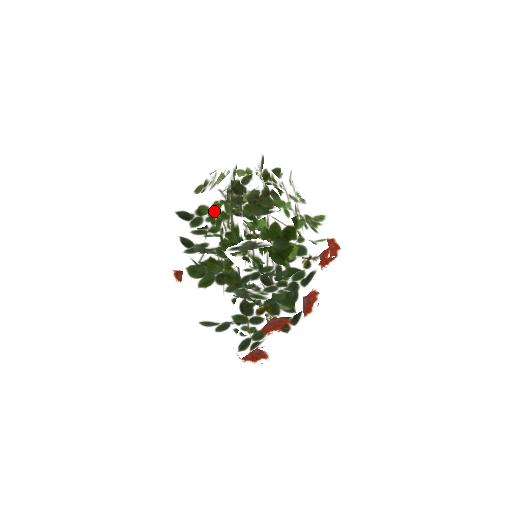
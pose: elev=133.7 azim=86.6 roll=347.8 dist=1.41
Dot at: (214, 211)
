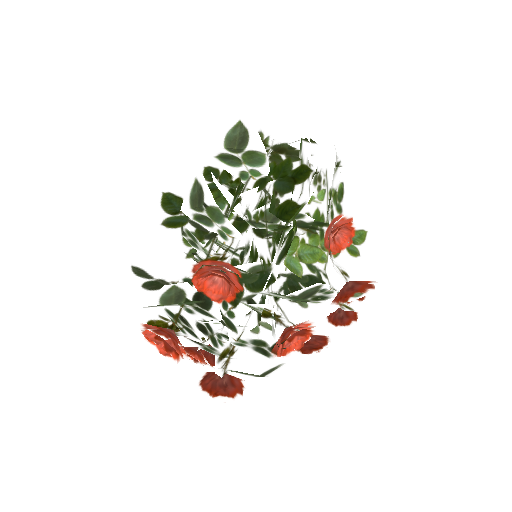
Dot at: occluded
